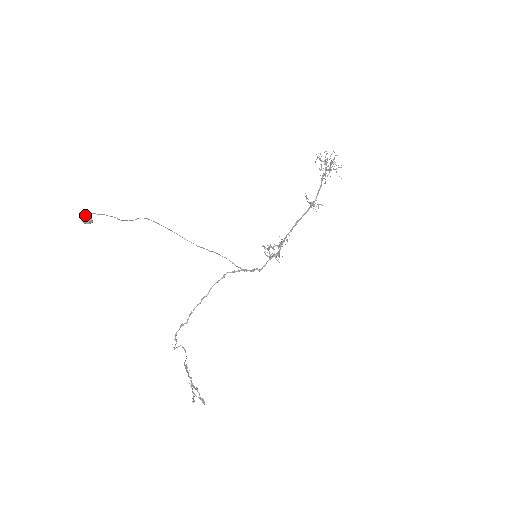
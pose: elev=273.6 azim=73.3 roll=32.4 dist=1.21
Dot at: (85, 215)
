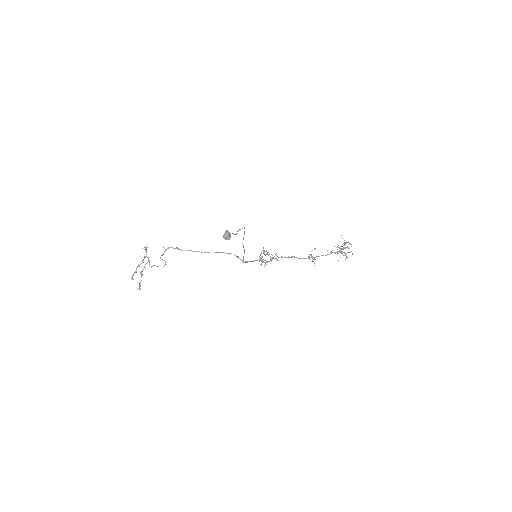
Dot at: (230, 235)
